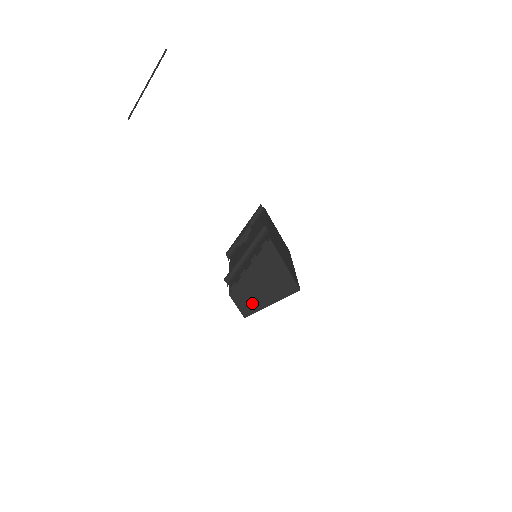
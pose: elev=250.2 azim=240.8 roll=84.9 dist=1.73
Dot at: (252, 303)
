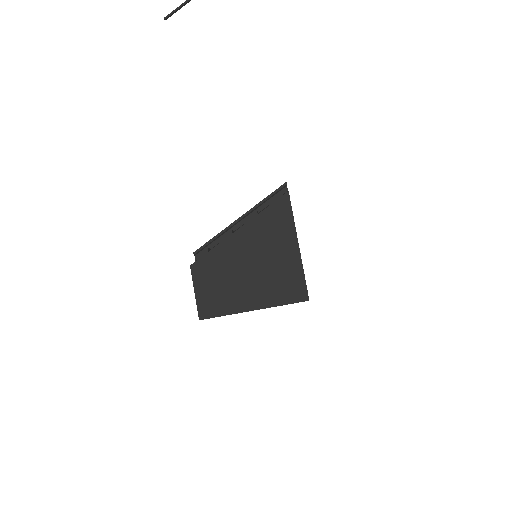
Dot at: (221, 296)
